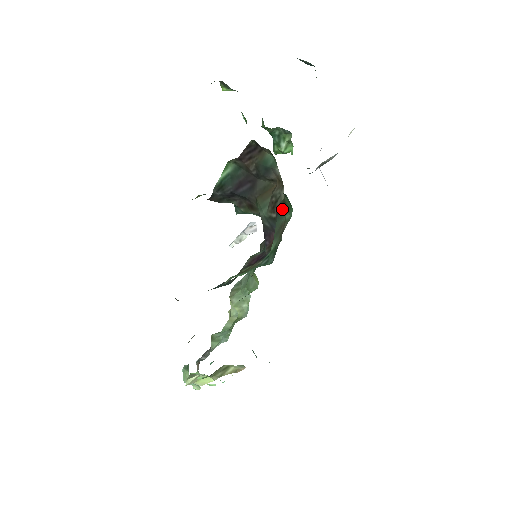
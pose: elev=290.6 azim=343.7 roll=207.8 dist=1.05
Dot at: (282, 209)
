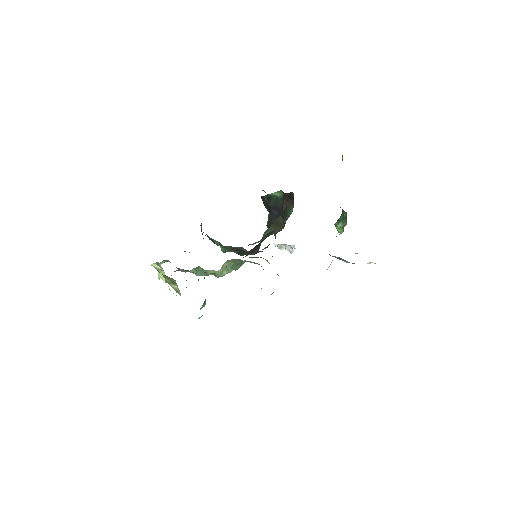
Dot at: occluded
